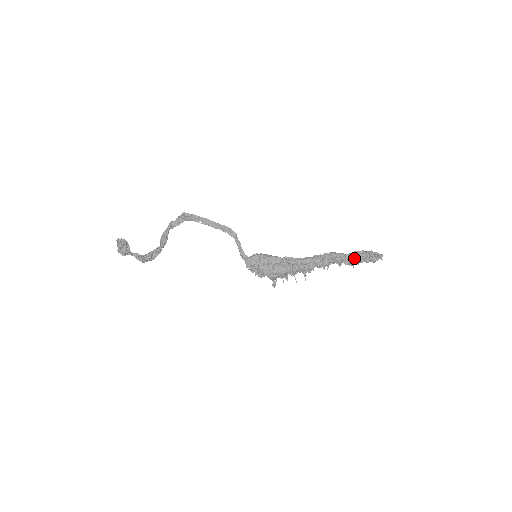
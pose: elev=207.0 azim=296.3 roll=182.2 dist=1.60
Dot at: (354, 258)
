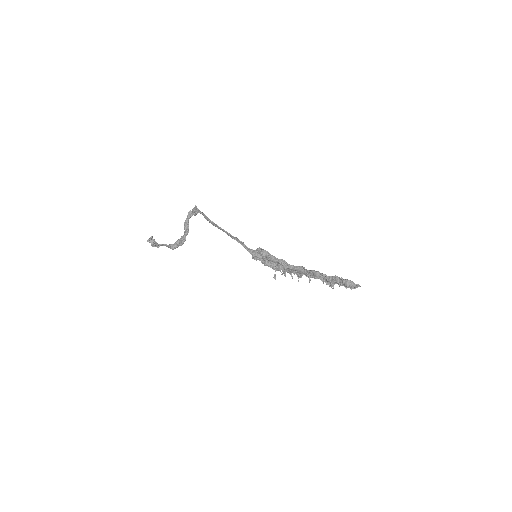
Dot at: (334, 281)
